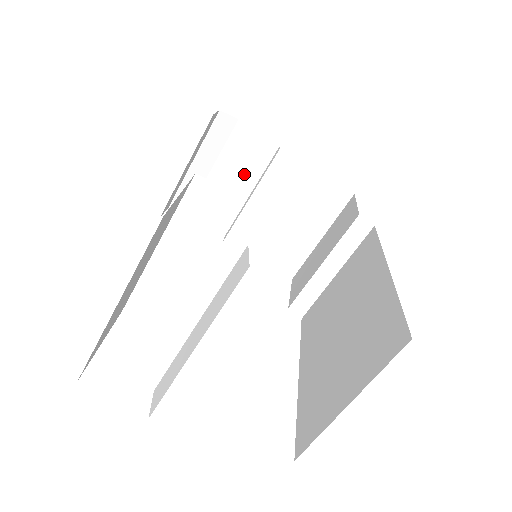
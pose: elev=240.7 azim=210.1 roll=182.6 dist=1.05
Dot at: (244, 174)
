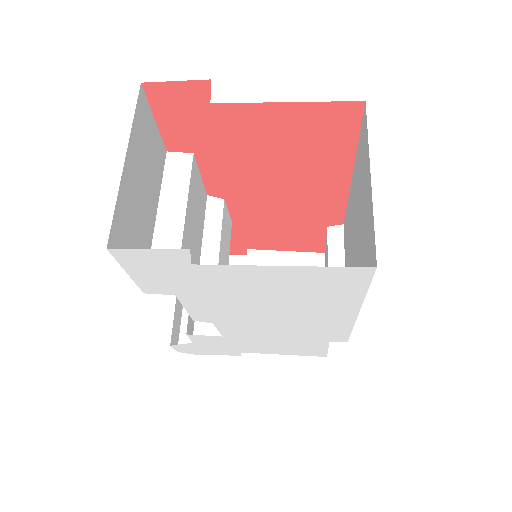
Dot at: (213, 202)
